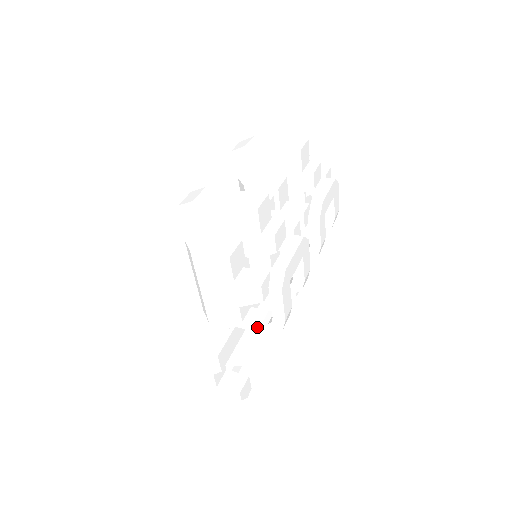
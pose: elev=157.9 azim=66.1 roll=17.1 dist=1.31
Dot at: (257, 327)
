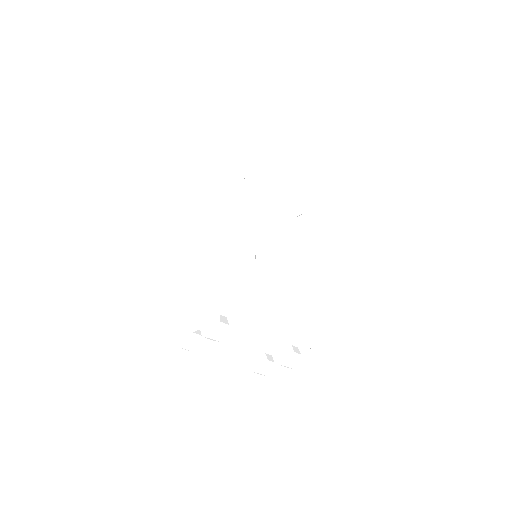
Dot at: (231, 221)
